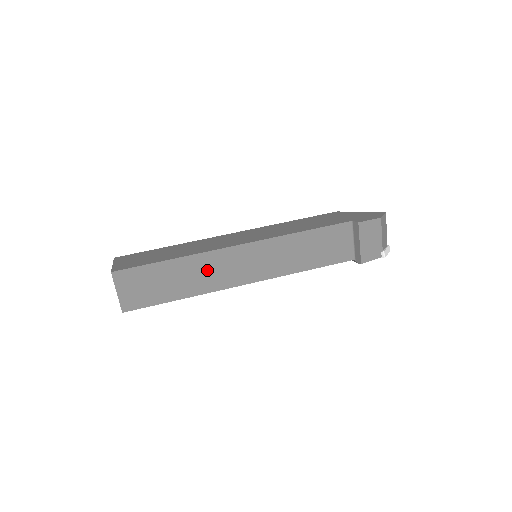
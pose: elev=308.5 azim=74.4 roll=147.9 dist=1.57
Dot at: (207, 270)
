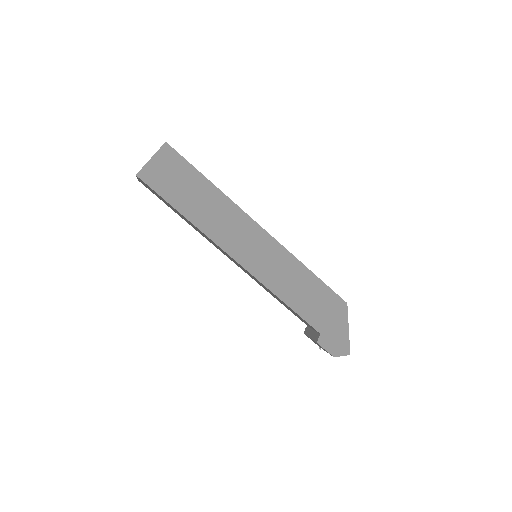
Dot at: (205, 236)
